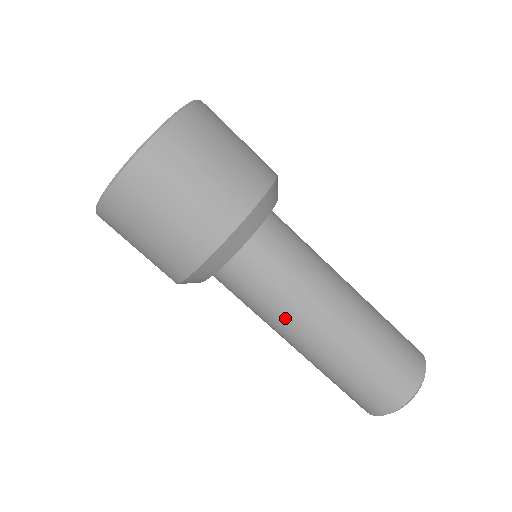
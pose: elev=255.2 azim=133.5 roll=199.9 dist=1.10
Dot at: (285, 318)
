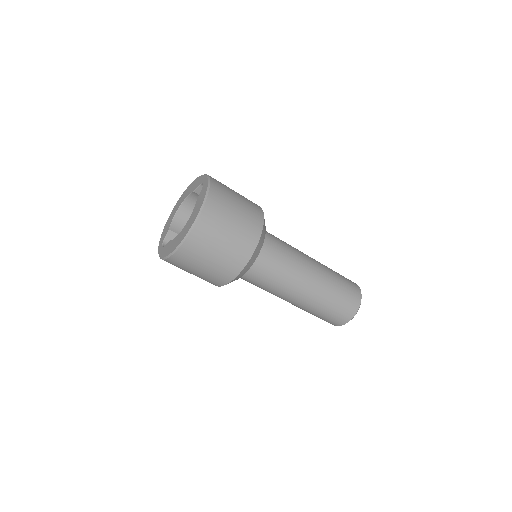
Dot at: occluded
